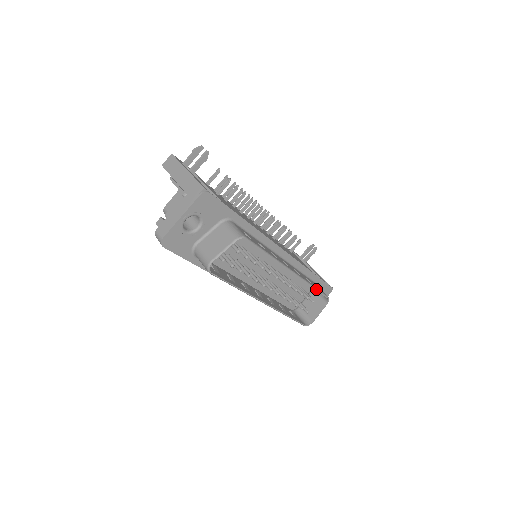
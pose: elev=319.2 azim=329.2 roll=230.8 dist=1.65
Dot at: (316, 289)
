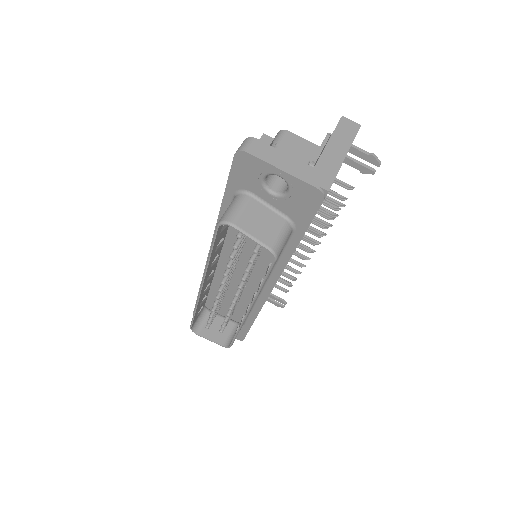
Dot at: (236, 335)
